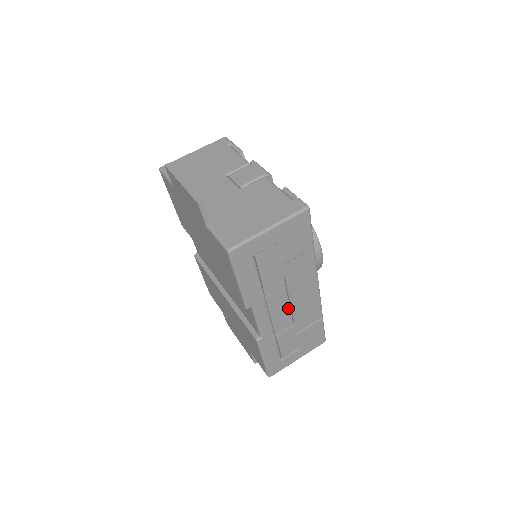
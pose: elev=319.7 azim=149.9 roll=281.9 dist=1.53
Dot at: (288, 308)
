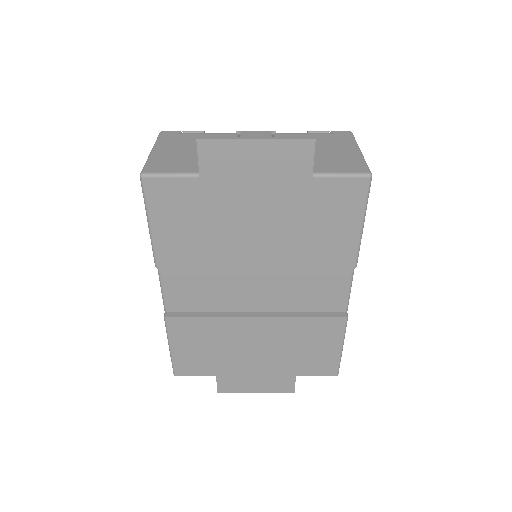
Dot at: occluded
